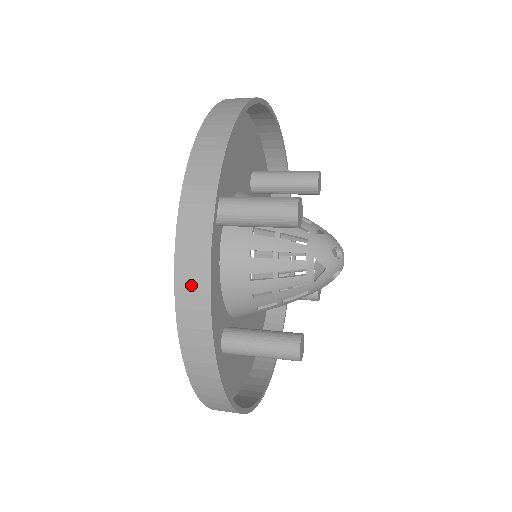
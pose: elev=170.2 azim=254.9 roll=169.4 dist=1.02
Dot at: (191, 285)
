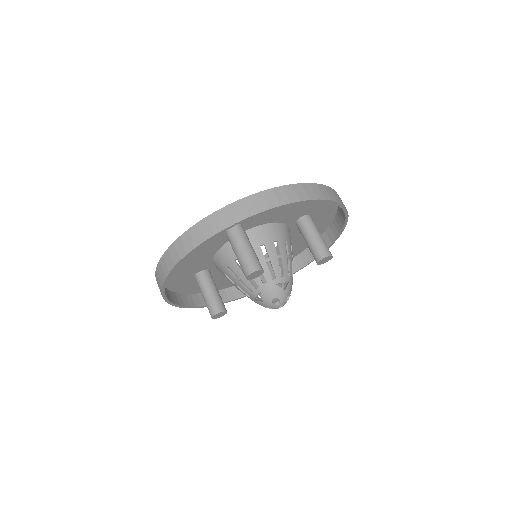
Dot at: (172, 256)
